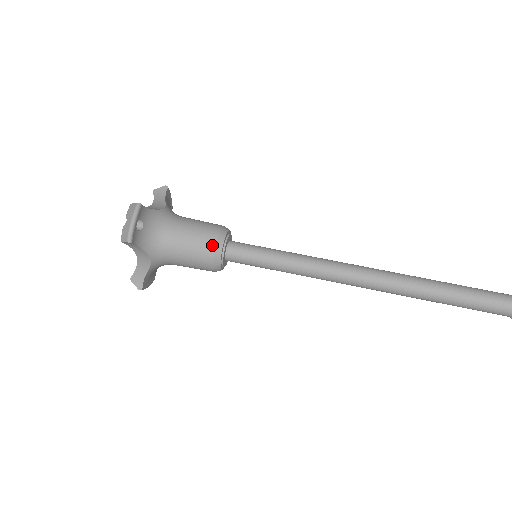
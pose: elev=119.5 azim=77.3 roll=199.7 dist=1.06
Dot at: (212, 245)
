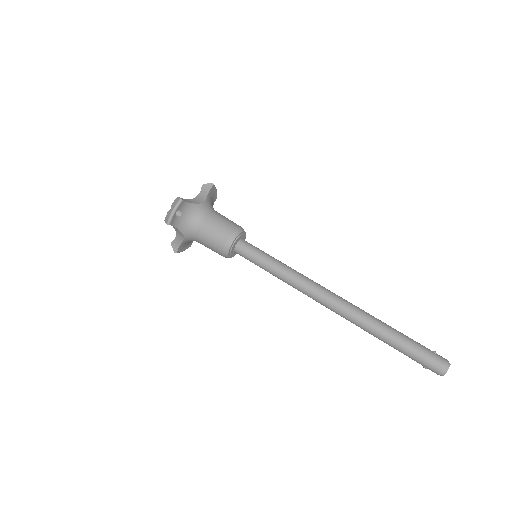
Dot at: (225, 240)
